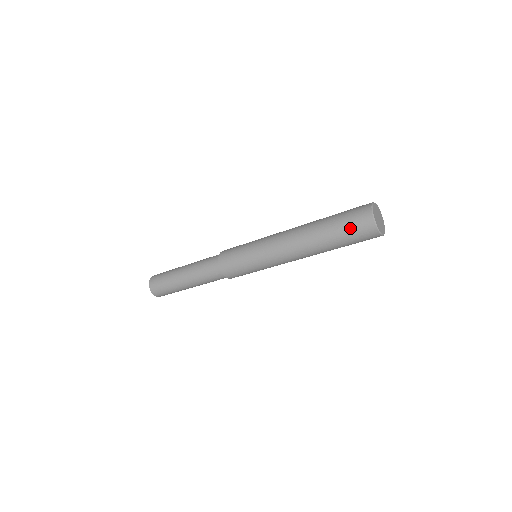
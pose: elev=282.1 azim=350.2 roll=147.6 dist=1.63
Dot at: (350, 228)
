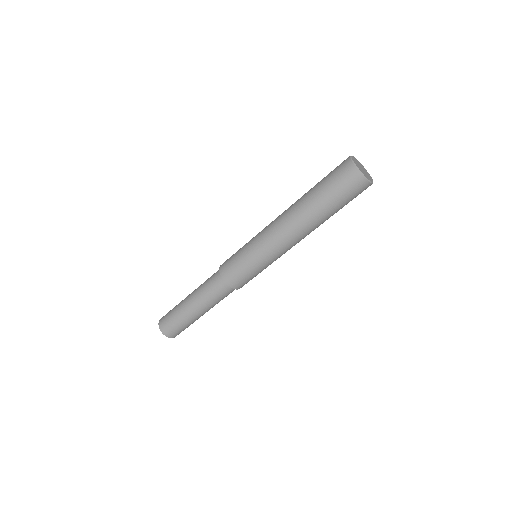
Dot at: (342, 192)
